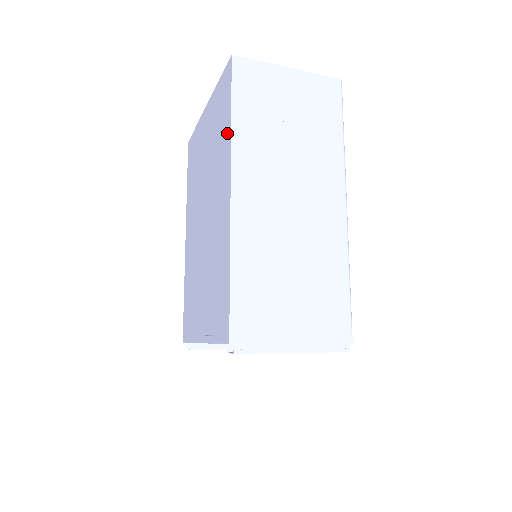
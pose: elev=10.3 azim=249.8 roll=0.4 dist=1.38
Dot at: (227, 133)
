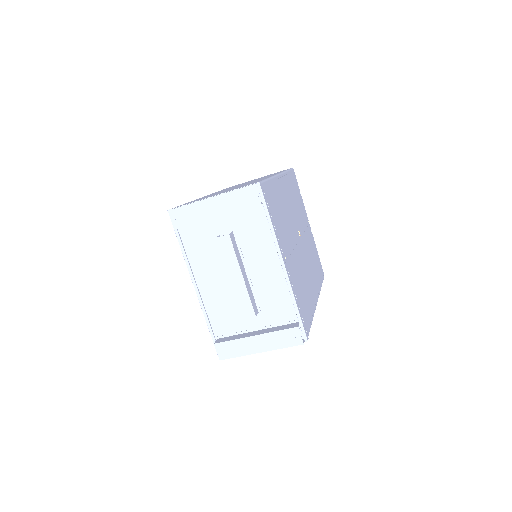
Dot at: occluded
